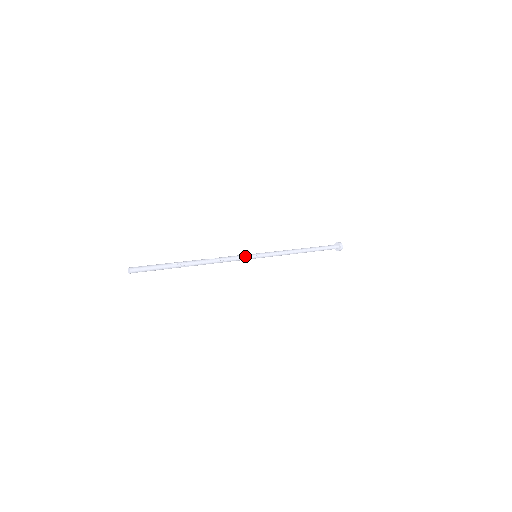
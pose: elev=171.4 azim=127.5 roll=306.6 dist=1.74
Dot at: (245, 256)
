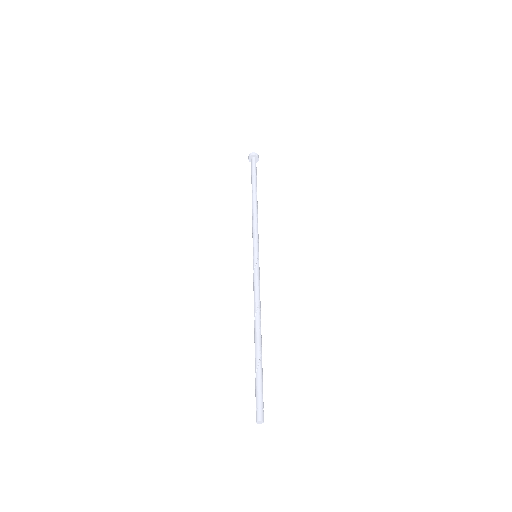
Dot at: (258, 269)
